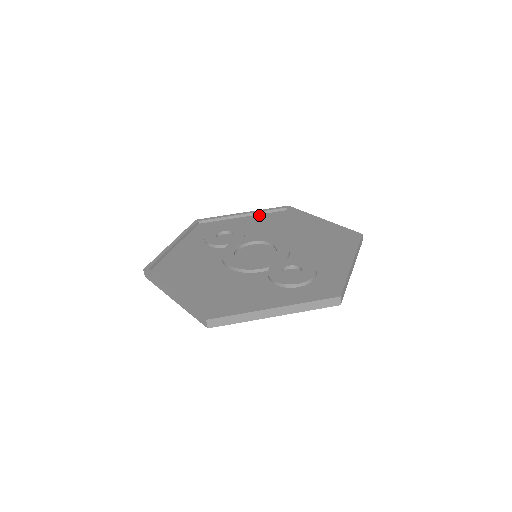
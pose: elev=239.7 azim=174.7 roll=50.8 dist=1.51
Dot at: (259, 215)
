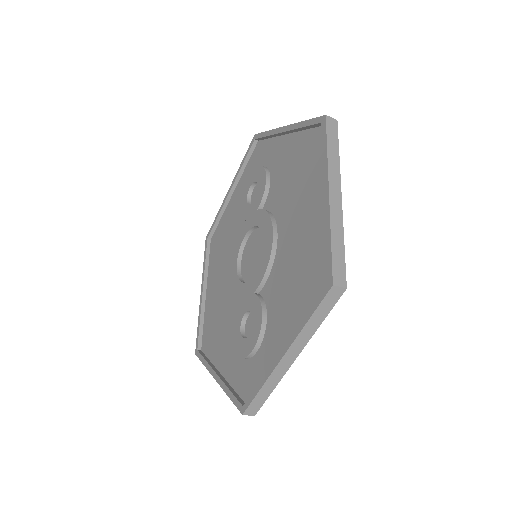
Dot at: (297, 135)
